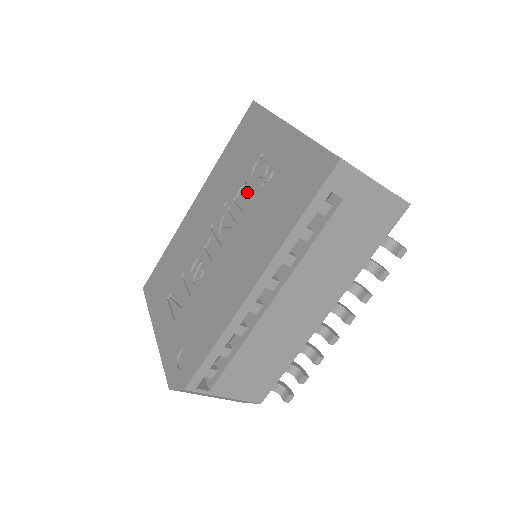
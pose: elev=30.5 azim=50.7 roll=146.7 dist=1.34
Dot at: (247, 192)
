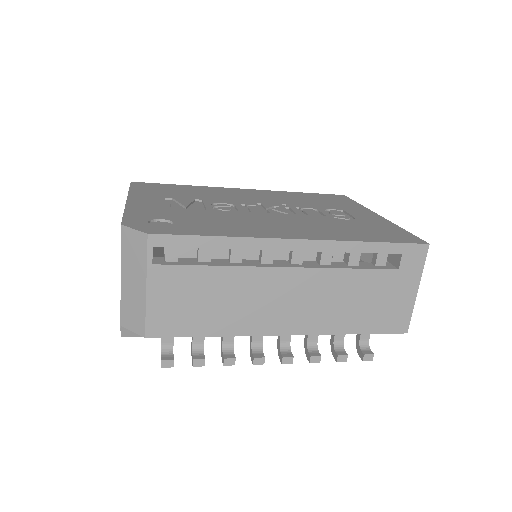
Dot at: (316, 212)
